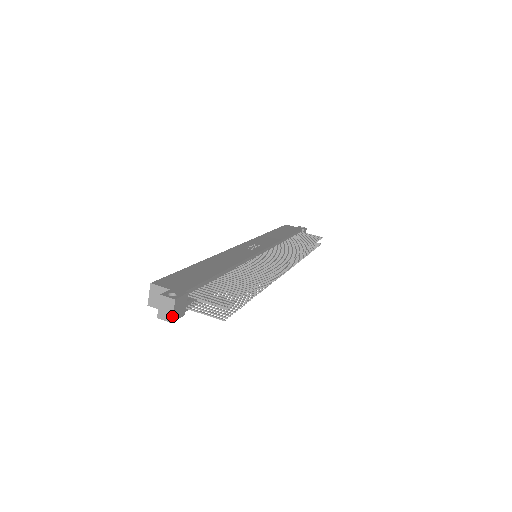
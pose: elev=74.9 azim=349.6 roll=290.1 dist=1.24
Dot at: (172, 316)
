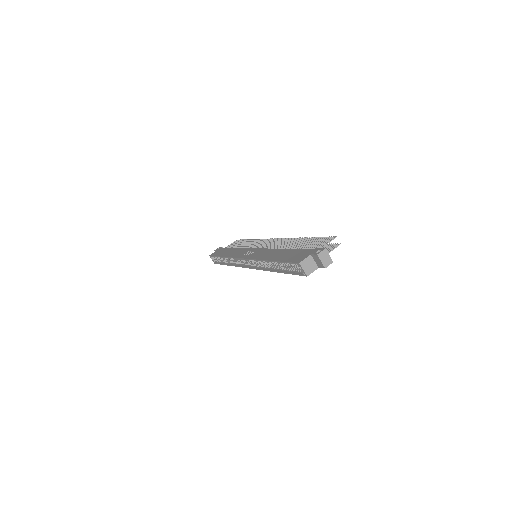
Dot at: occluded
